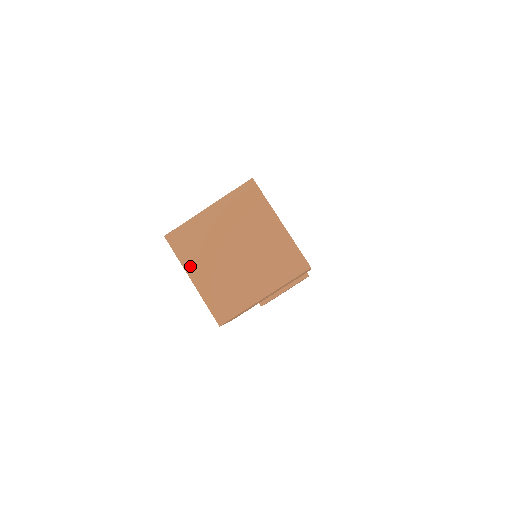
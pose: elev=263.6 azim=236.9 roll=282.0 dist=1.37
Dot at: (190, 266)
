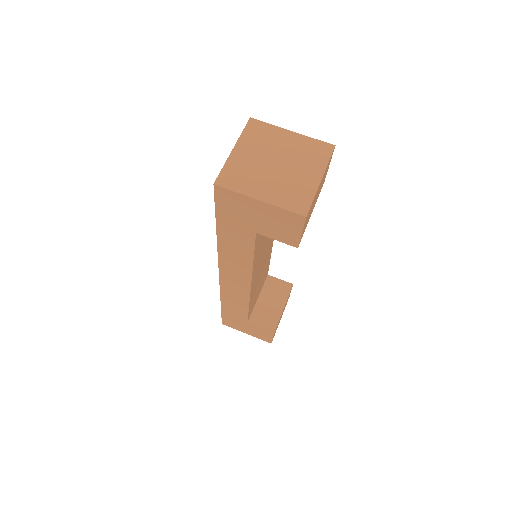
Dot at: (250, 192)
